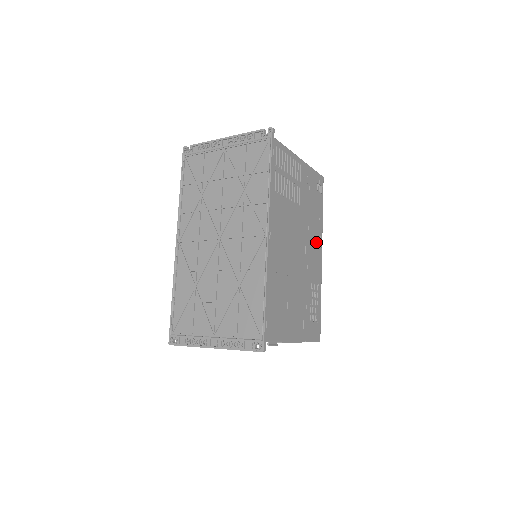
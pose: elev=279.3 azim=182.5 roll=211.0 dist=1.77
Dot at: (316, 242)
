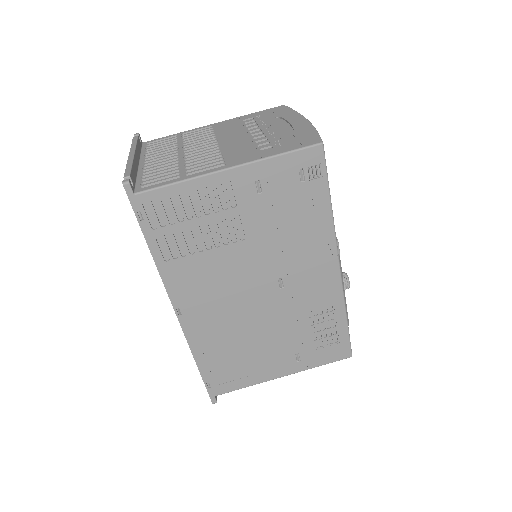
Dot at: (314, 257)
